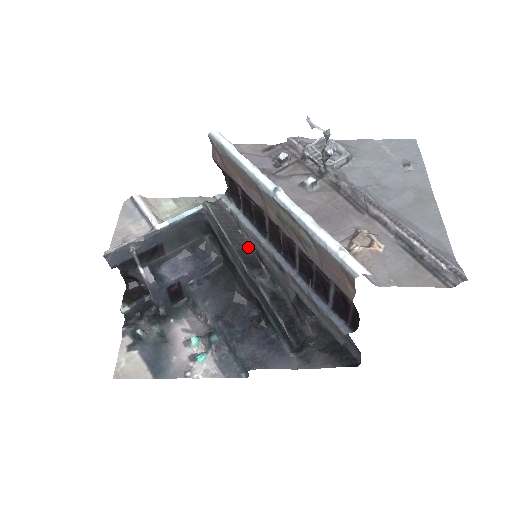
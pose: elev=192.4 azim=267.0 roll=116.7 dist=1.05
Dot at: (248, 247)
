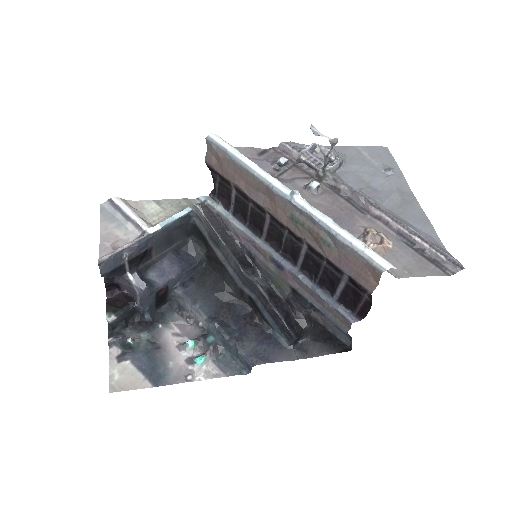
Dot at: (238, 247)
